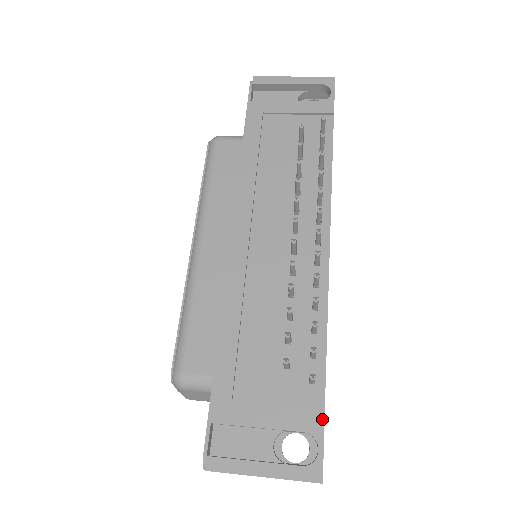
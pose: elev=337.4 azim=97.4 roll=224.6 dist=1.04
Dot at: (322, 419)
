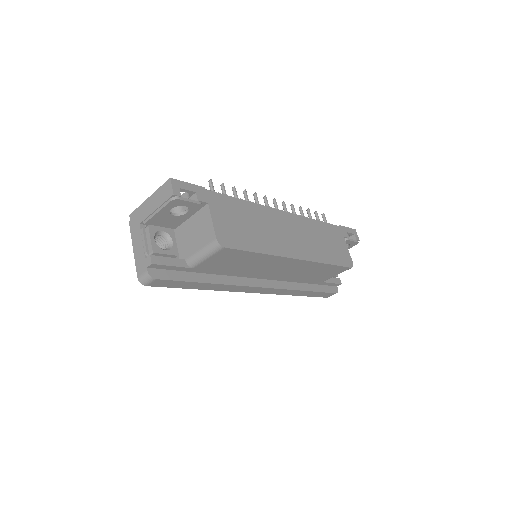
Dot at: (200, 187)
